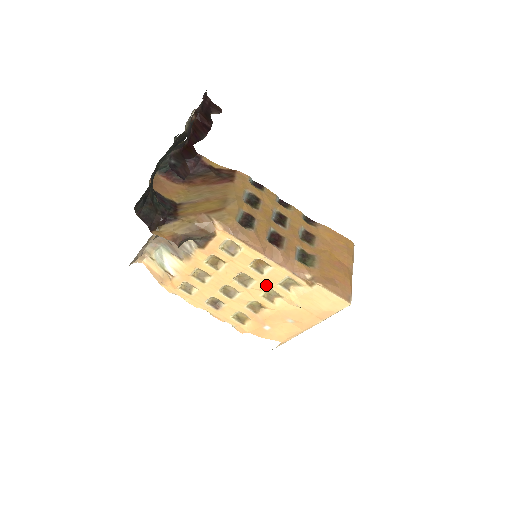
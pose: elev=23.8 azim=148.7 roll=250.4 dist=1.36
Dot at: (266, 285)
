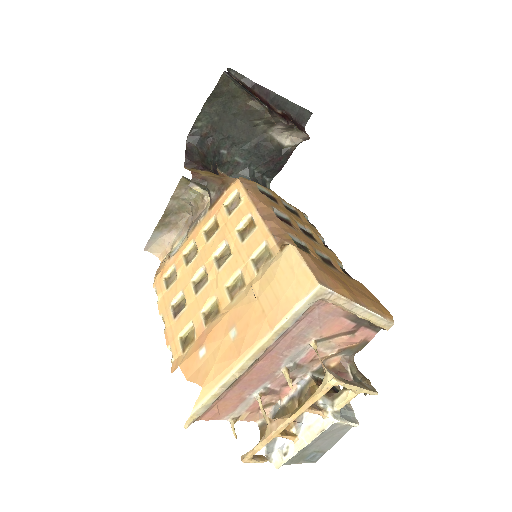
Dot at: (238, 262)
